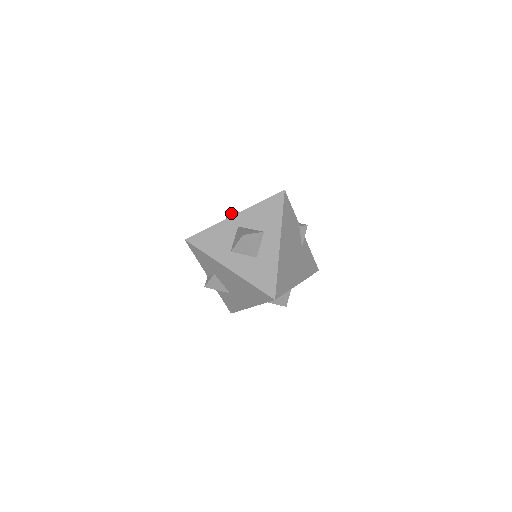
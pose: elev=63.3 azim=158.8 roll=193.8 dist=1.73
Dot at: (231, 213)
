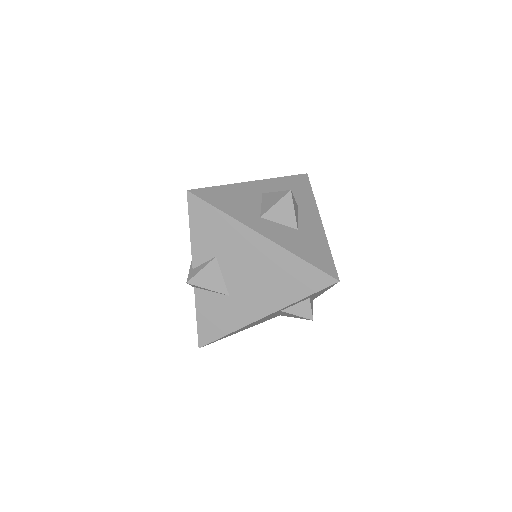
Dot at: occluded
